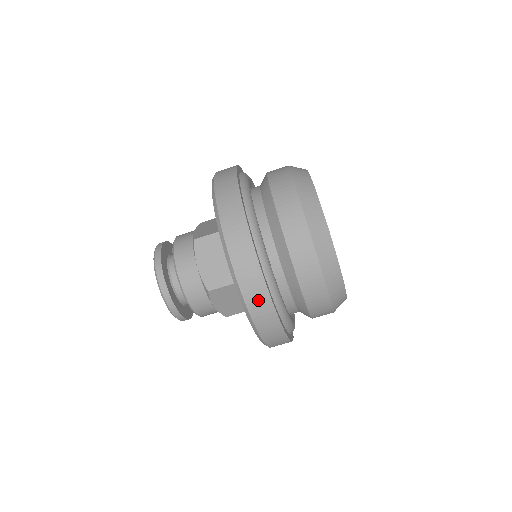
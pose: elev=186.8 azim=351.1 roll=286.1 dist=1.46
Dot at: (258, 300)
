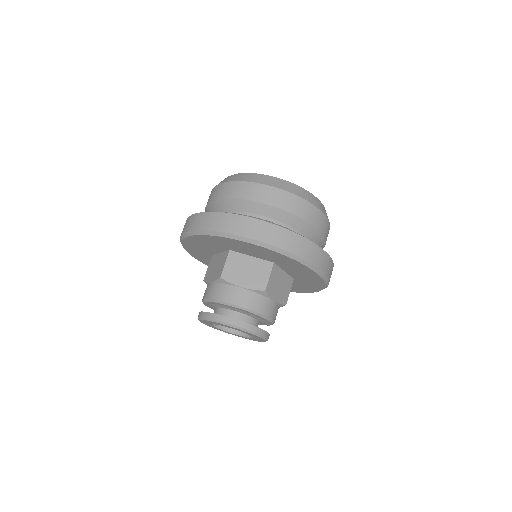
Dot at: (215, 221)
